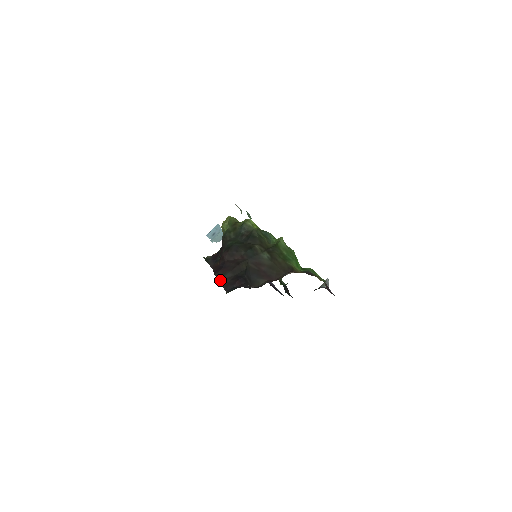
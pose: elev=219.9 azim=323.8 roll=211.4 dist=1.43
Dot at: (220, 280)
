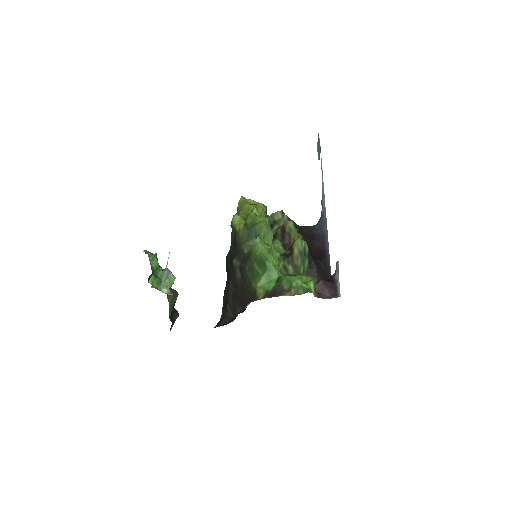
Dot at: (223, 302)
